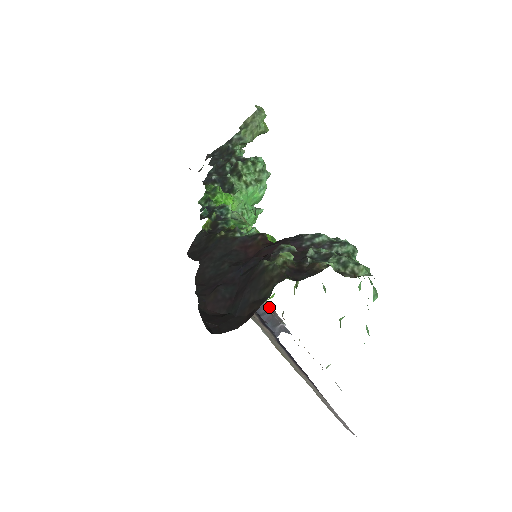
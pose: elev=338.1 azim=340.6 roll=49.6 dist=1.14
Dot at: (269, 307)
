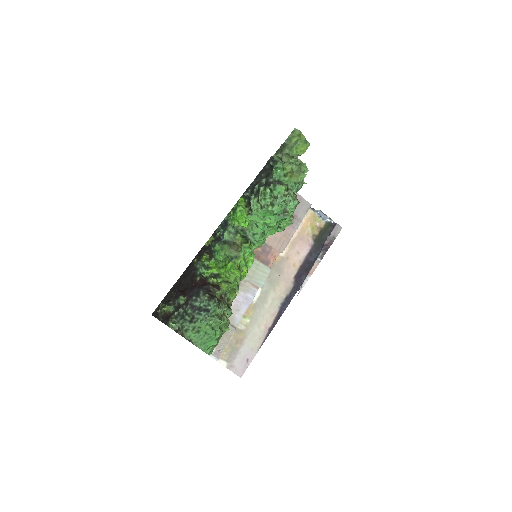
Dot at: (257, 287)
